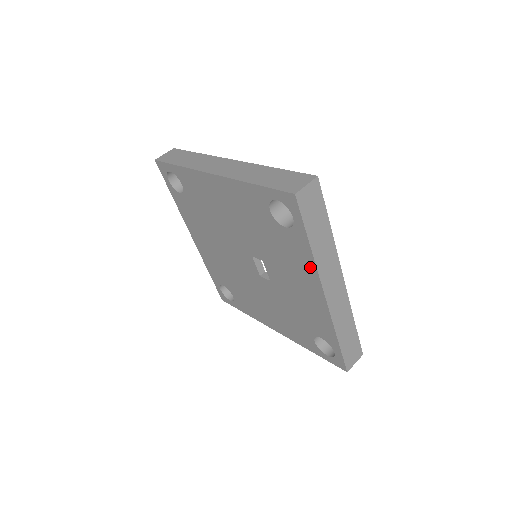
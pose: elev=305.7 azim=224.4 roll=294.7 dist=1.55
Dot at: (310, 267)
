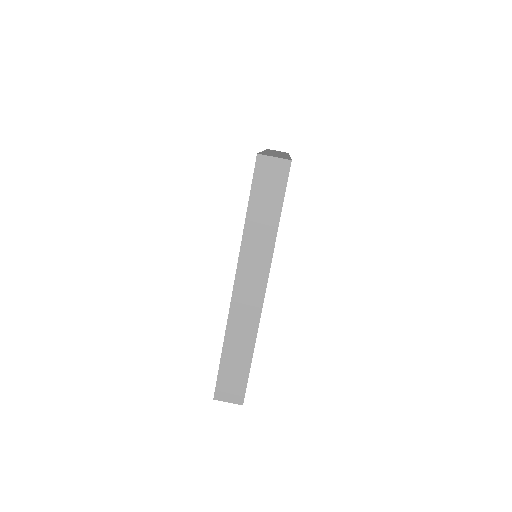
Dot at: occluded
